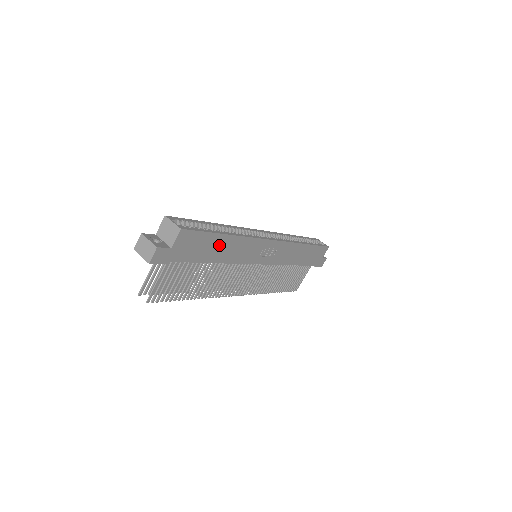
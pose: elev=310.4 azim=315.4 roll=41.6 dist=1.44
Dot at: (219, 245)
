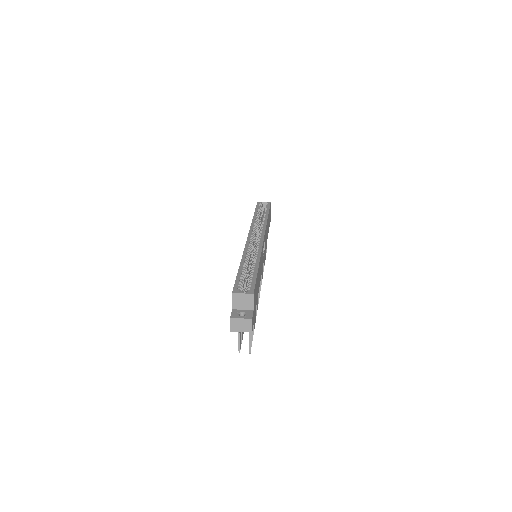
Dot at: (258, 277)
